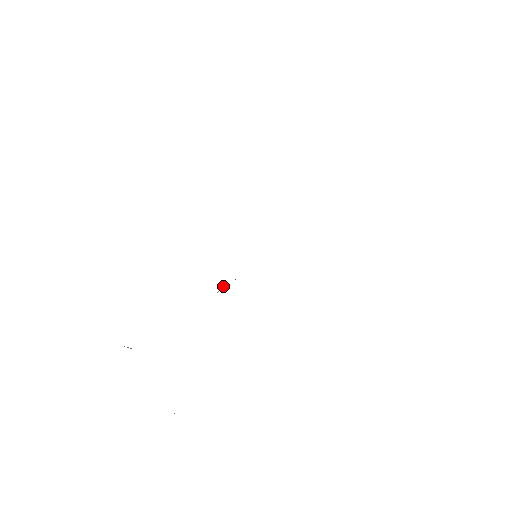
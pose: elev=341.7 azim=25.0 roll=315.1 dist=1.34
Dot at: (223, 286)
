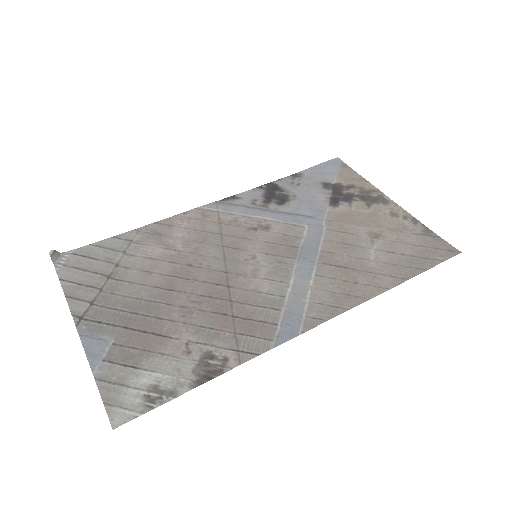
Dot at: (231, 204)
